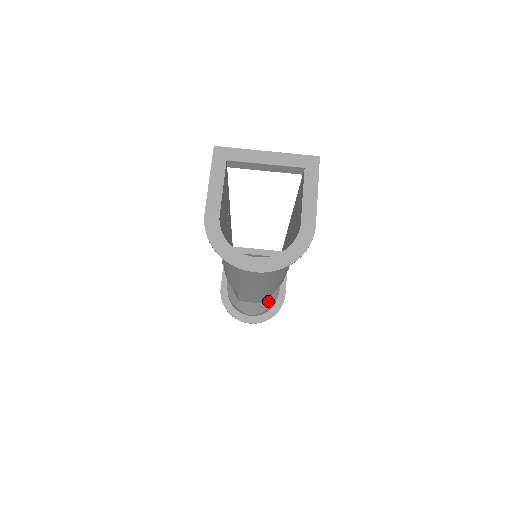
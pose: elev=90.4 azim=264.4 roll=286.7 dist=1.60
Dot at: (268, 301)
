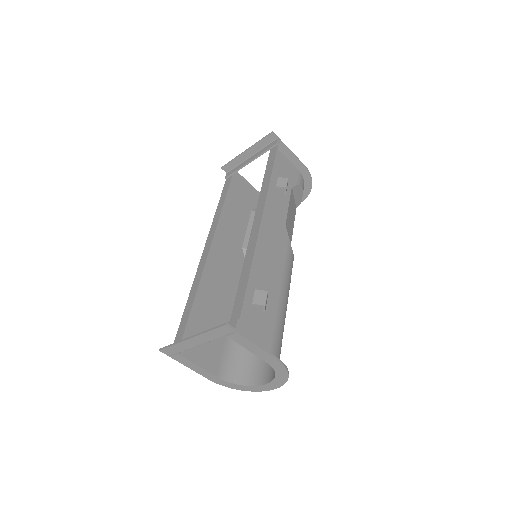
Dot at: (296, 204)
